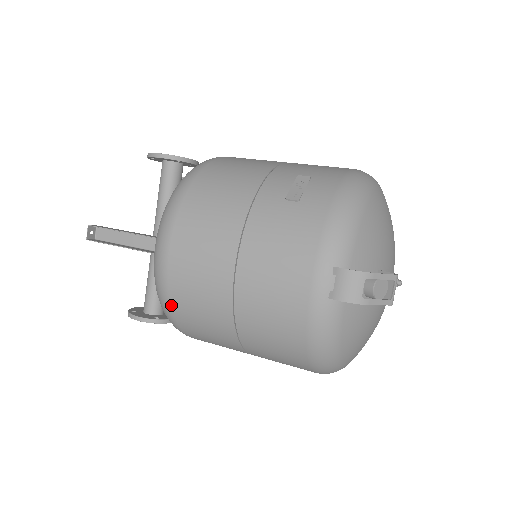
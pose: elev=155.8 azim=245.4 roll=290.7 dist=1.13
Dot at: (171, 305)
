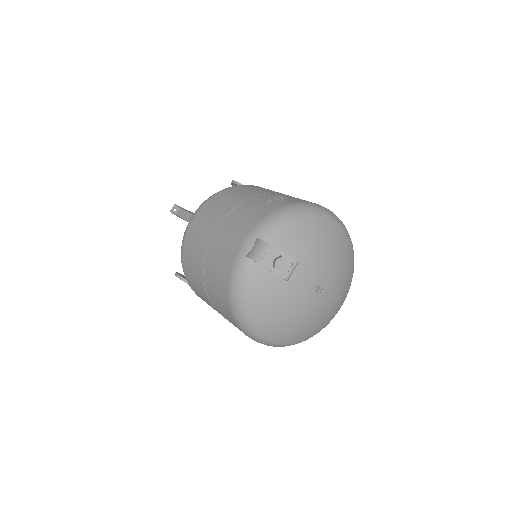
Dot at: (183, 253)
